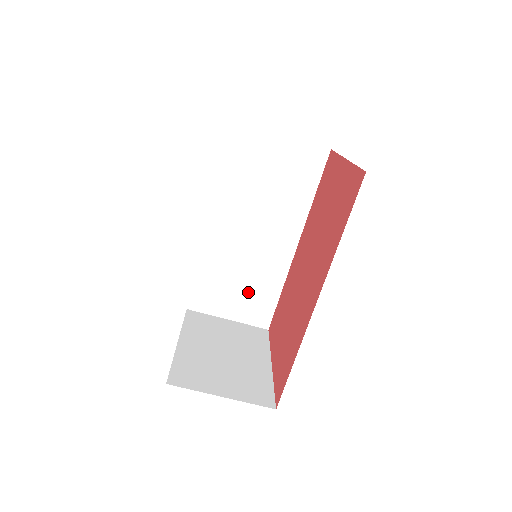
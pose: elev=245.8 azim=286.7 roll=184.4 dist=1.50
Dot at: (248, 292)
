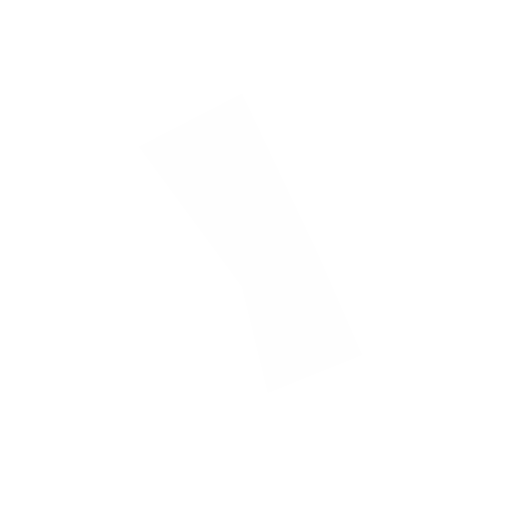
Dot at: (277, 245)
